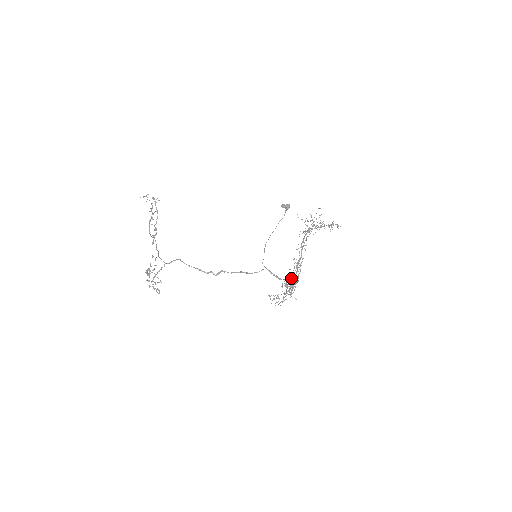
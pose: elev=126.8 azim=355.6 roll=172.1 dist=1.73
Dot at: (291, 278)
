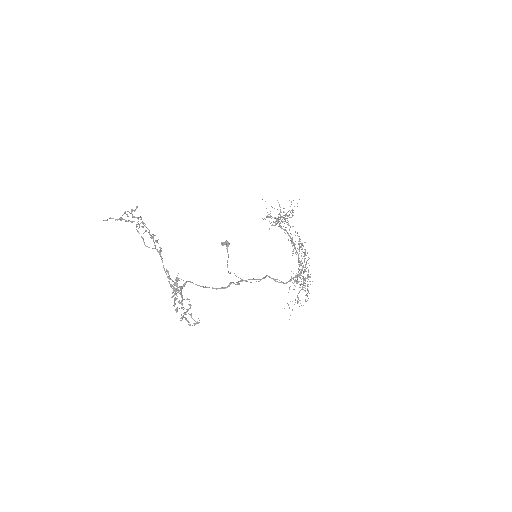
Dot at: occluded
